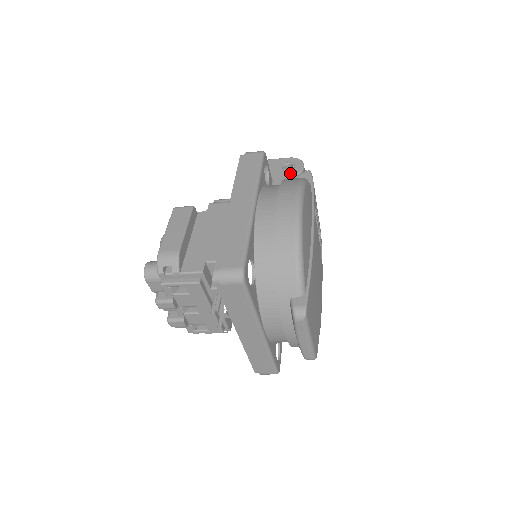
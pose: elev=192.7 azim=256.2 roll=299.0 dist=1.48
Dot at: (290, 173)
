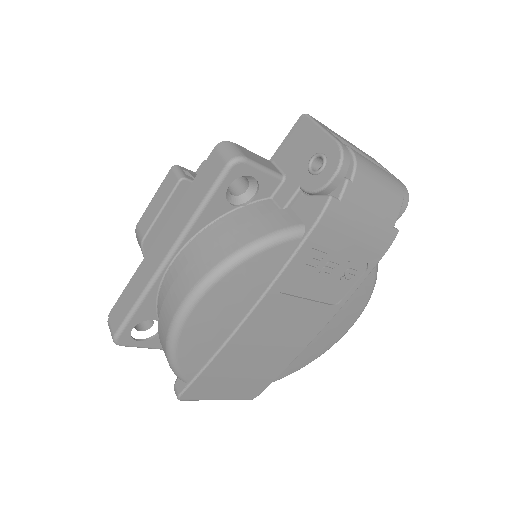
Dot at: (308, 181)
